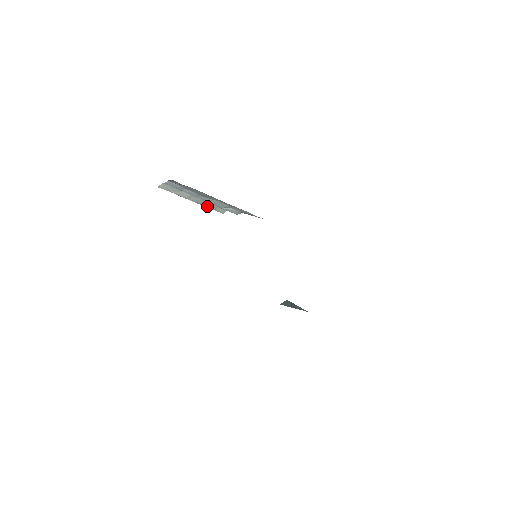
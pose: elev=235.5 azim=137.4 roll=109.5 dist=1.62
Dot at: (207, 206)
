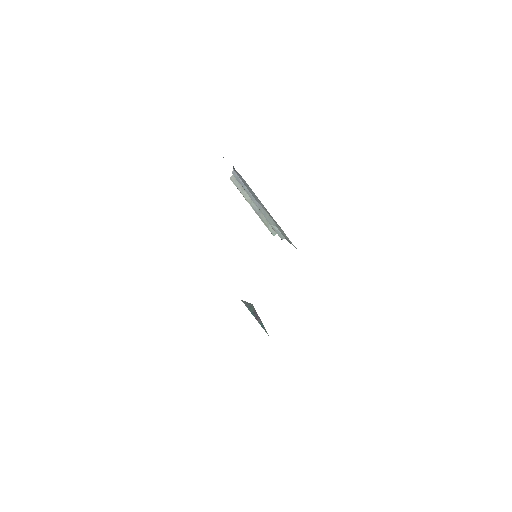
Dot at: (262, 219)
